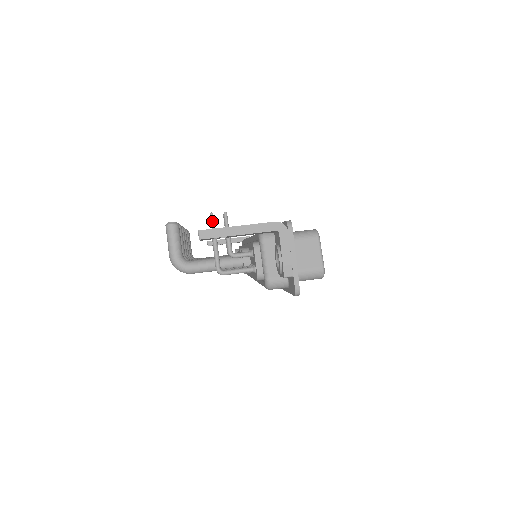
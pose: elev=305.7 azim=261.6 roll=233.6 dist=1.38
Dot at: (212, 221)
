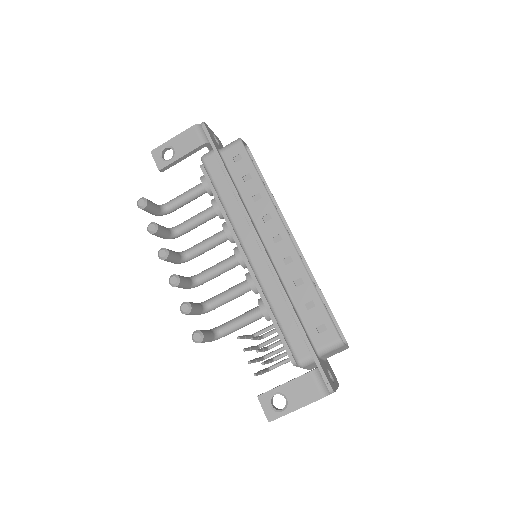
Dot at: occluded
